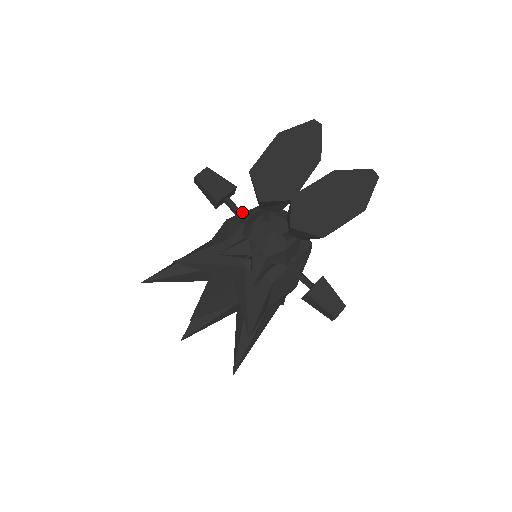
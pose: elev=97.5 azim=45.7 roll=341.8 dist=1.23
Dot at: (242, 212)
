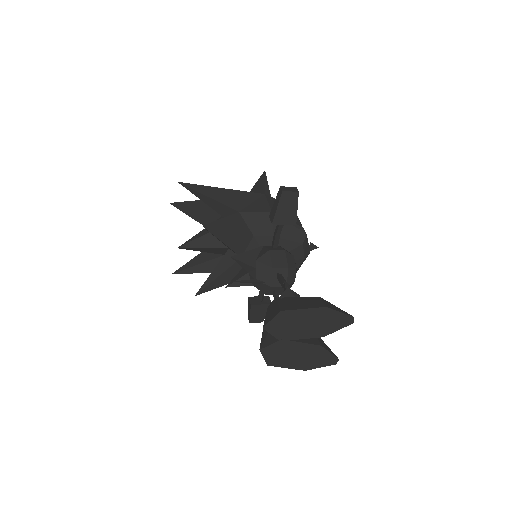
Dot at: occluded
